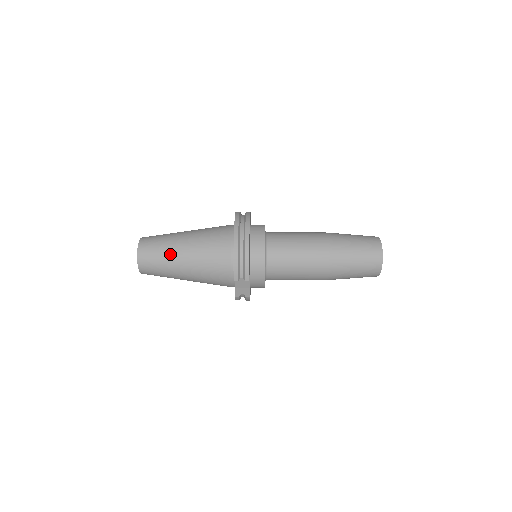
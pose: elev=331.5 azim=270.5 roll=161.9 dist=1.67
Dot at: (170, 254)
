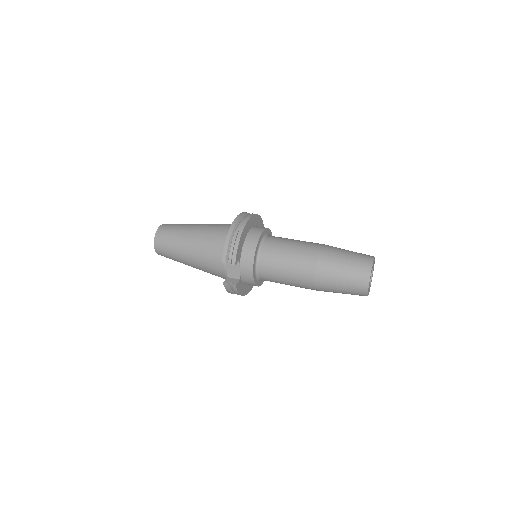
Dot at: (180, 236)
